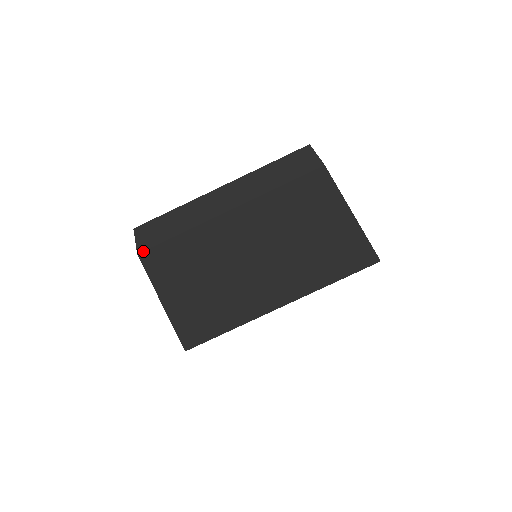
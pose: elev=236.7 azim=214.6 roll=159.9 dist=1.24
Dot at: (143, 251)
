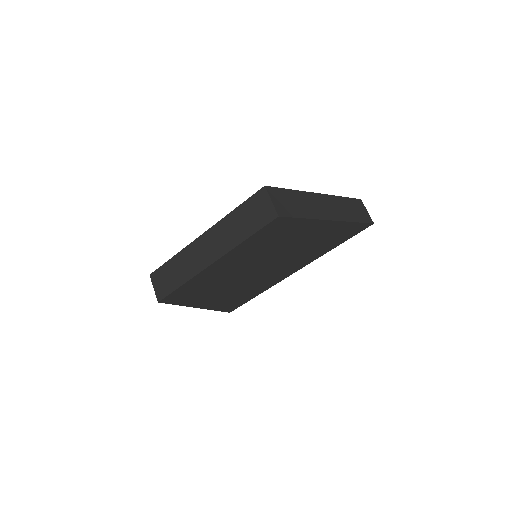
Dot at: (161, 300)
